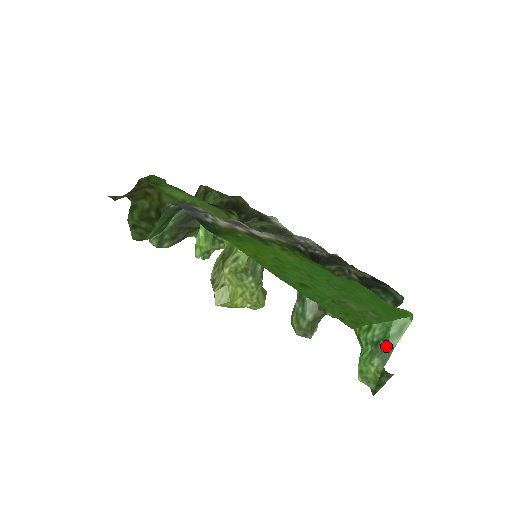
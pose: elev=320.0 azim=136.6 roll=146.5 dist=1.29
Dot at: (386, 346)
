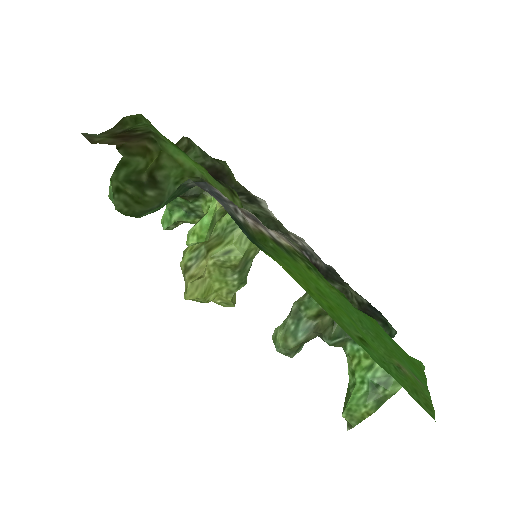
Dot at: (386, 391)
